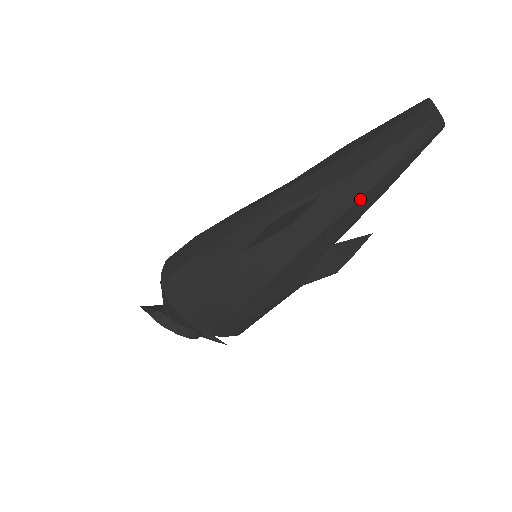
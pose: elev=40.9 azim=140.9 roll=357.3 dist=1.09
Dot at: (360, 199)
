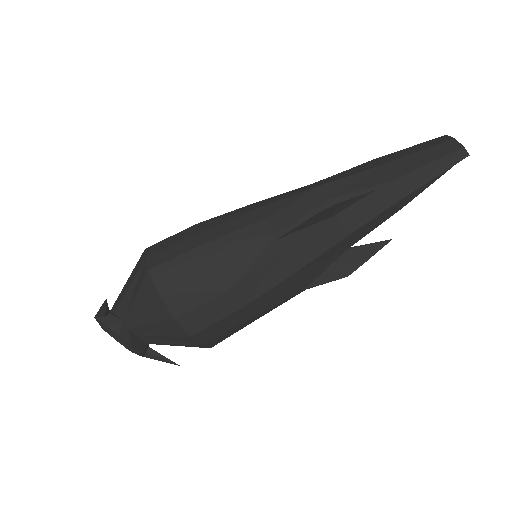
Dot at: (395, 204)
